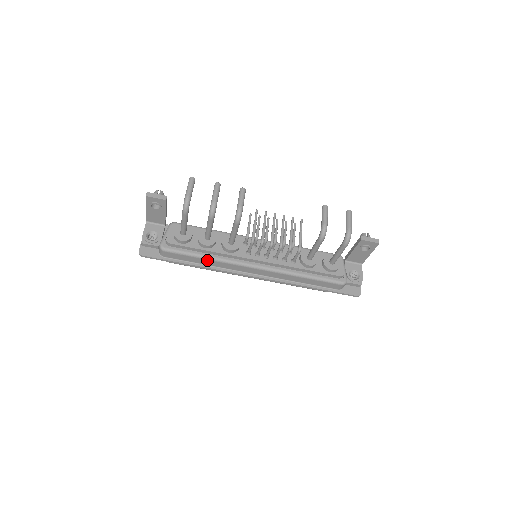
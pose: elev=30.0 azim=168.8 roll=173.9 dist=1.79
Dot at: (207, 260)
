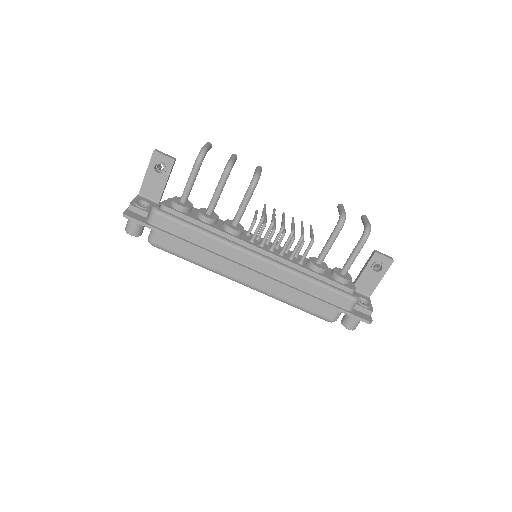
Dot at: (204, 236)
